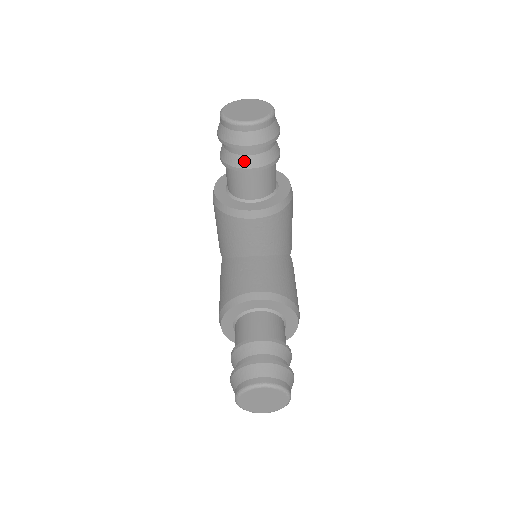
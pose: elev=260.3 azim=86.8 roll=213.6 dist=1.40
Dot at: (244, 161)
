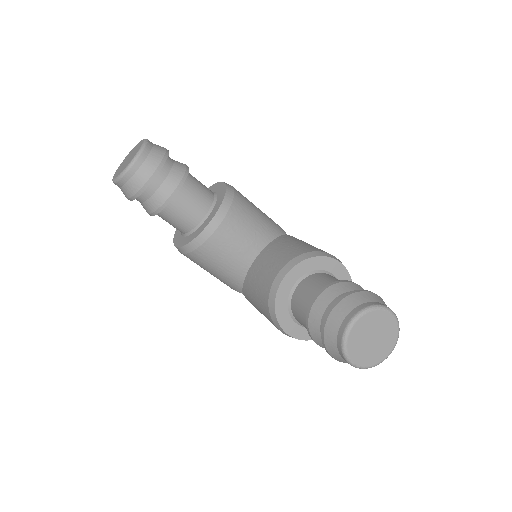
Dot at: (162, 193)
